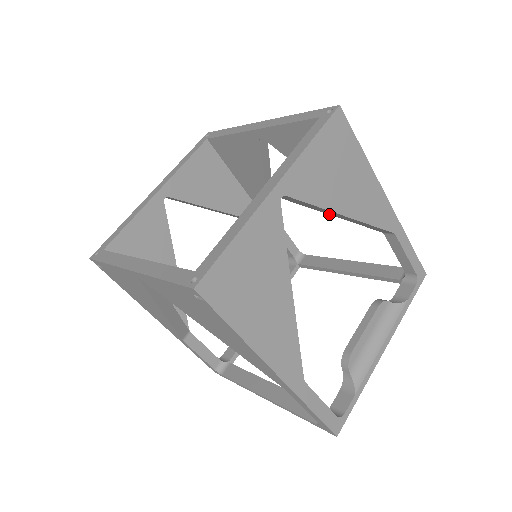
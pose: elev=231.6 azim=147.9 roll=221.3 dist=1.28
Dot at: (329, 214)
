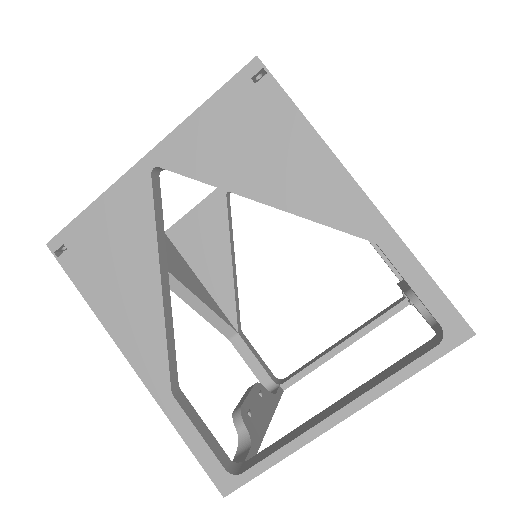
Dot at: occluded
